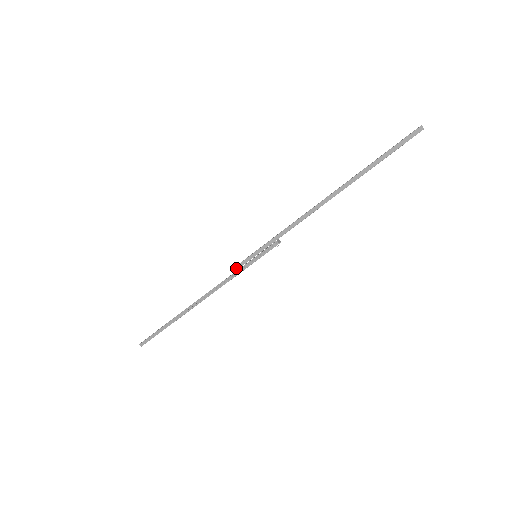
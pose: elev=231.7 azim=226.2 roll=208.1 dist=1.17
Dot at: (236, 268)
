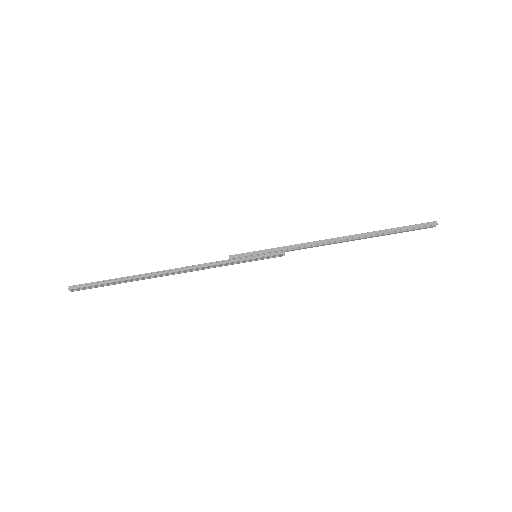
Dot at: (232, 256)
